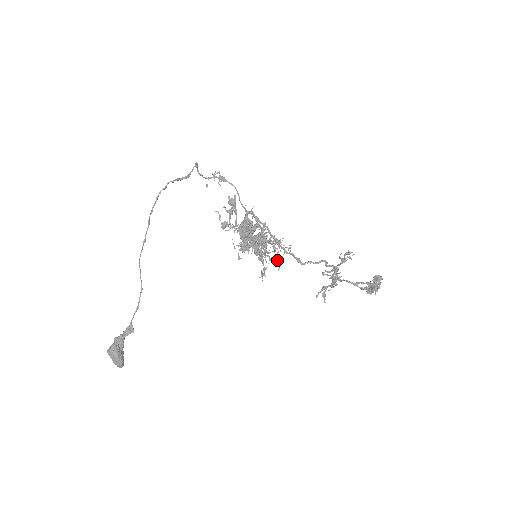
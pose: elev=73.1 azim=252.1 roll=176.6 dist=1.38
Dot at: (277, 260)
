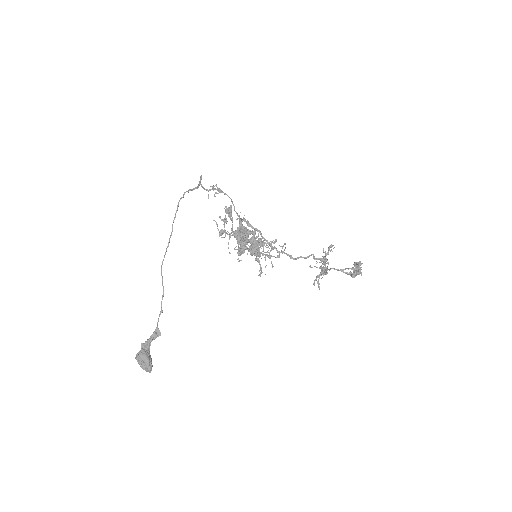
Dot at: (276, 257)
